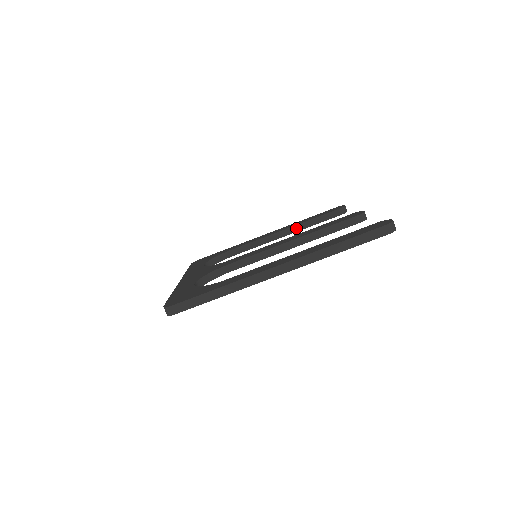
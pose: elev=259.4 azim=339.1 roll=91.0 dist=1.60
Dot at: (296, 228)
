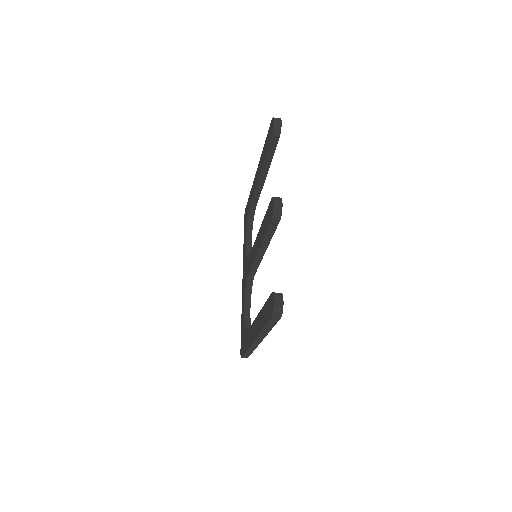
Dot at: (264, 170)
